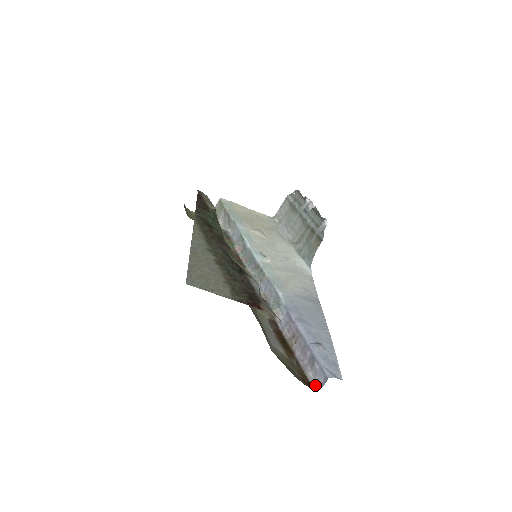
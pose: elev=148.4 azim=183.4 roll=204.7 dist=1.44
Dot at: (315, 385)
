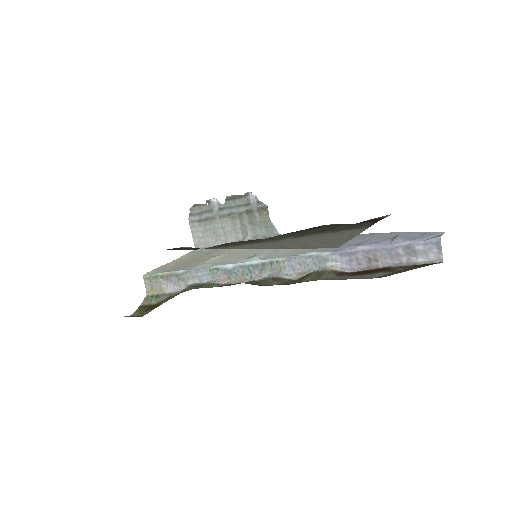
Dot at: (435, 261)
